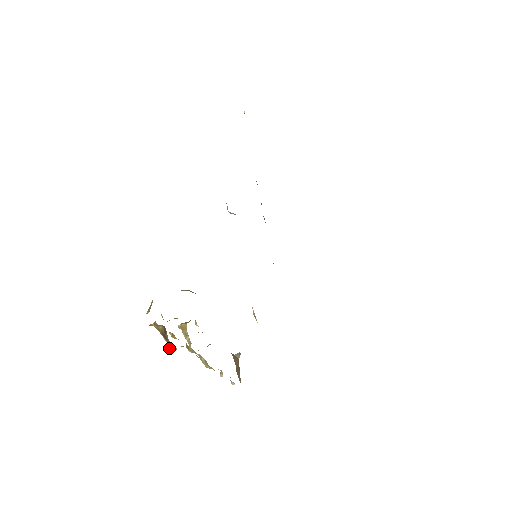
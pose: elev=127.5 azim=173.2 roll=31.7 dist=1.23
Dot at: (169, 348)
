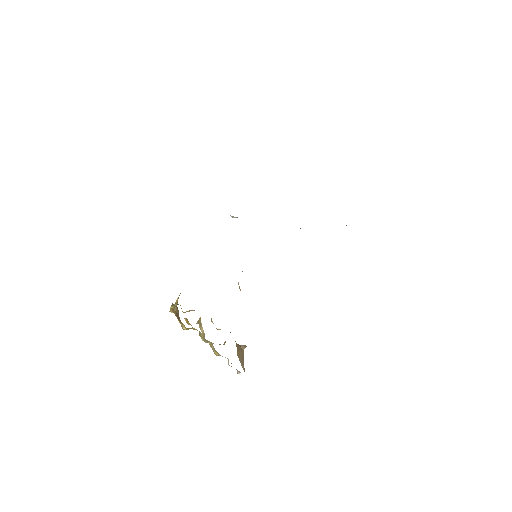
Dot at: occluded
